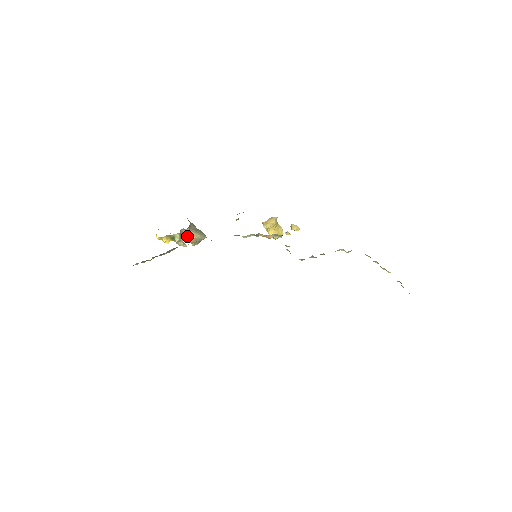
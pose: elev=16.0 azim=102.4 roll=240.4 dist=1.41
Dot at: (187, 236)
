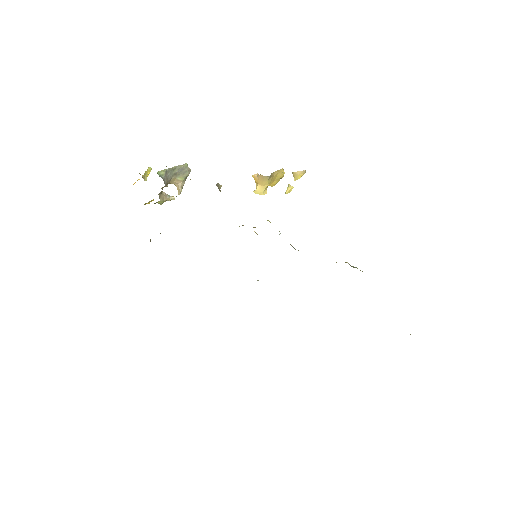
Dot at: occluded
